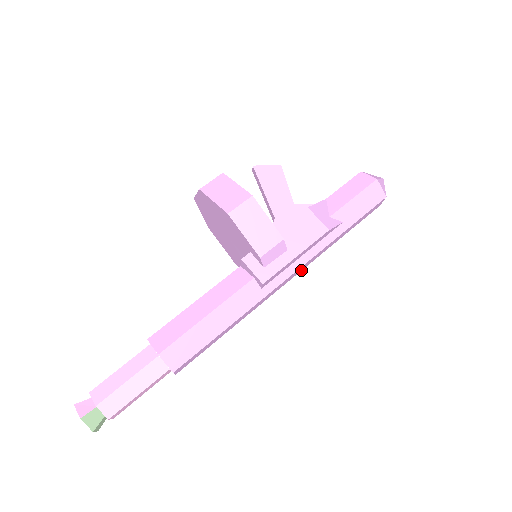
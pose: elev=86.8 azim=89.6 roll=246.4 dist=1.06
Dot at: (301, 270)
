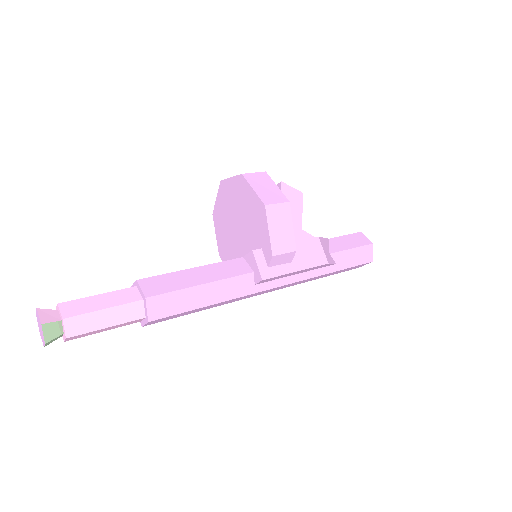
Dot at: (285, 287)
